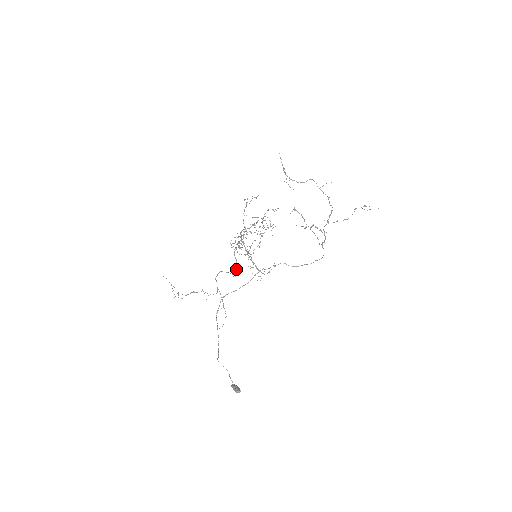
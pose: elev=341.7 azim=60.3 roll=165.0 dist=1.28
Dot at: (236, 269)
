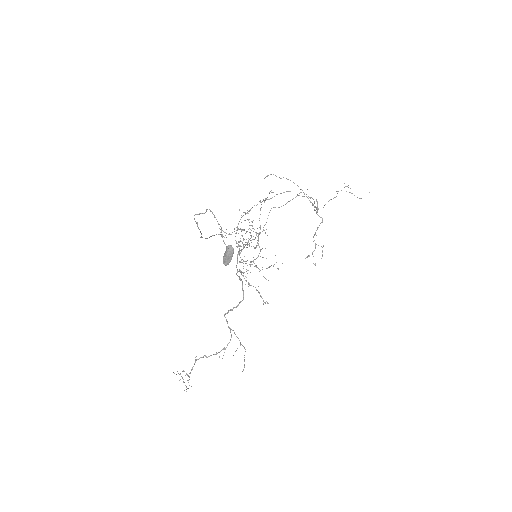
Dot at: (242, 286)
